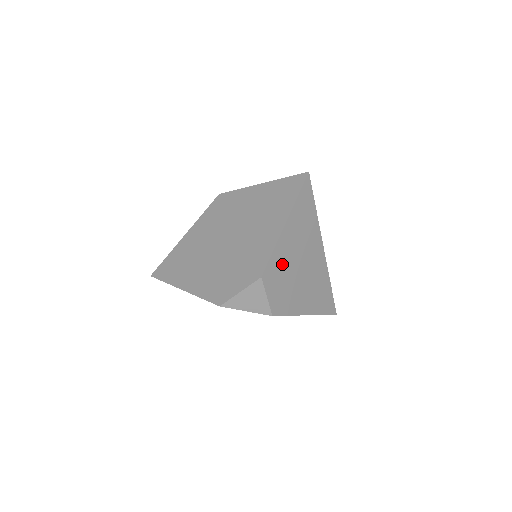
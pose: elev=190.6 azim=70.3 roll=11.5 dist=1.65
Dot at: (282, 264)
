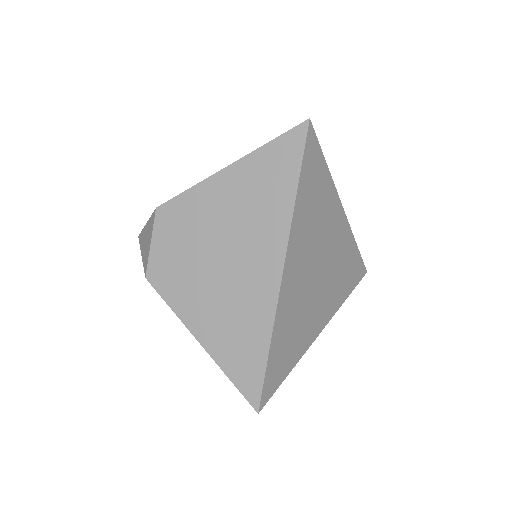
Dot at: (195, 220)
